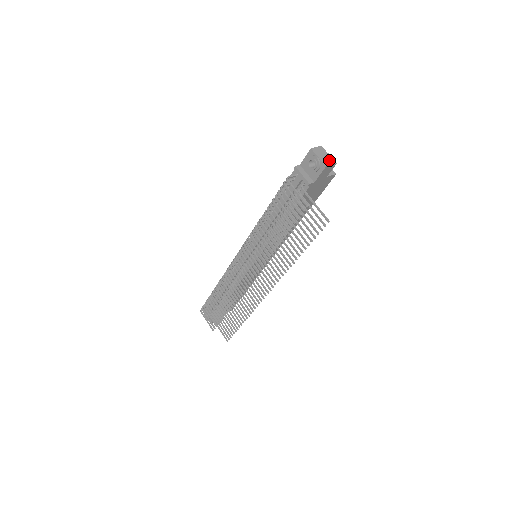
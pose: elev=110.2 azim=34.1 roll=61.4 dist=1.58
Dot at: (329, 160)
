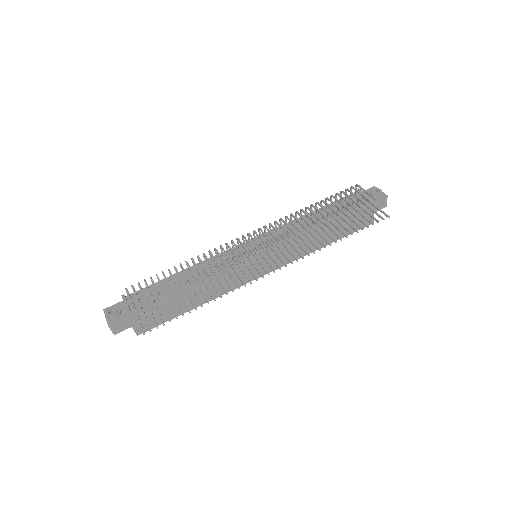
Dot at: occluded
